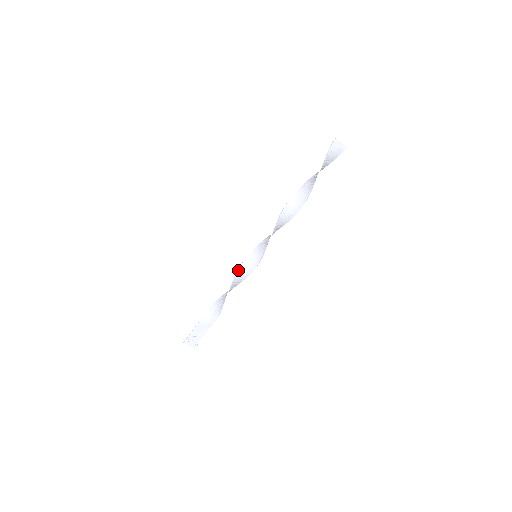
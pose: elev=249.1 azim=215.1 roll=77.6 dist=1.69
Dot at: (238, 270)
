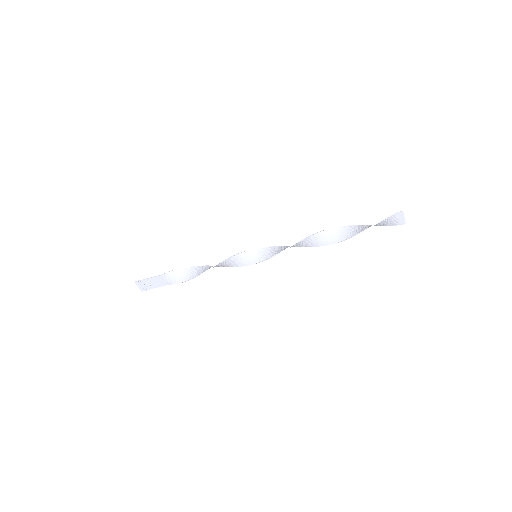
Dot at: (231, 257)
